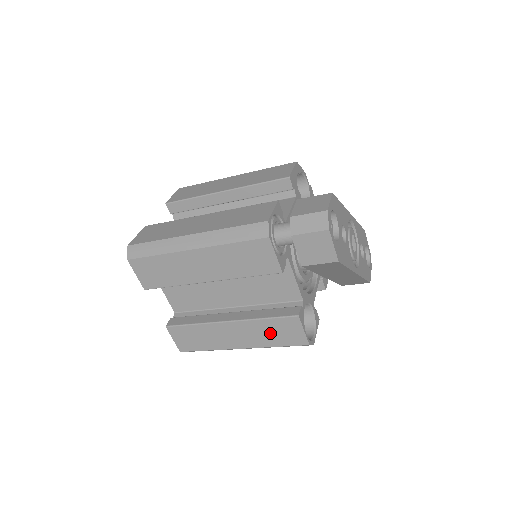
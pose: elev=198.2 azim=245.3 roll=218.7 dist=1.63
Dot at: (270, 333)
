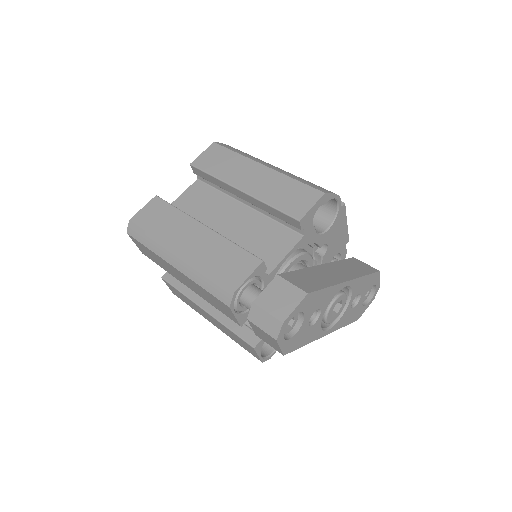
Dot at: (234, 337)
